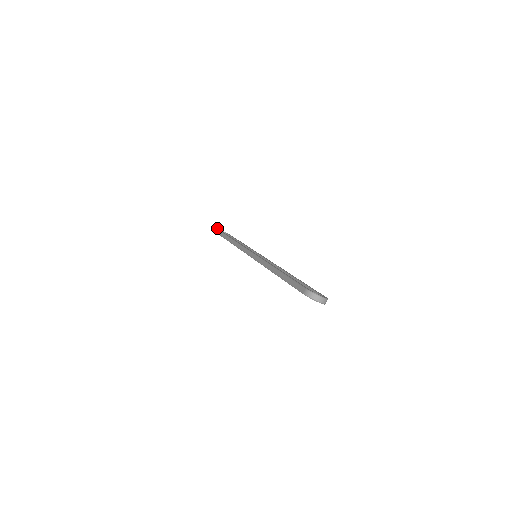
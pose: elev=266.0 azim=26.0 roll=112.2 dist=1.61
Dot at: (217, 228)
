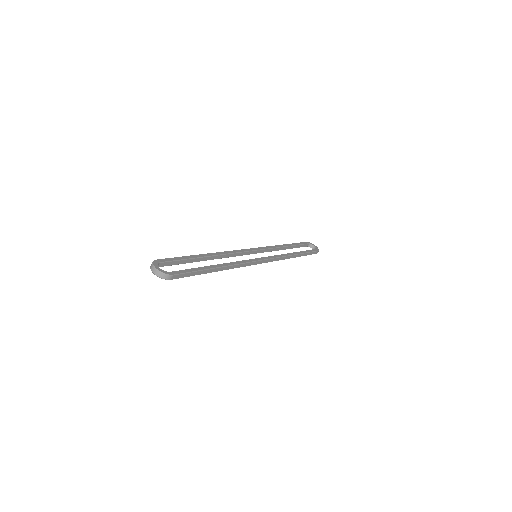
Dot at: (309, 242)
